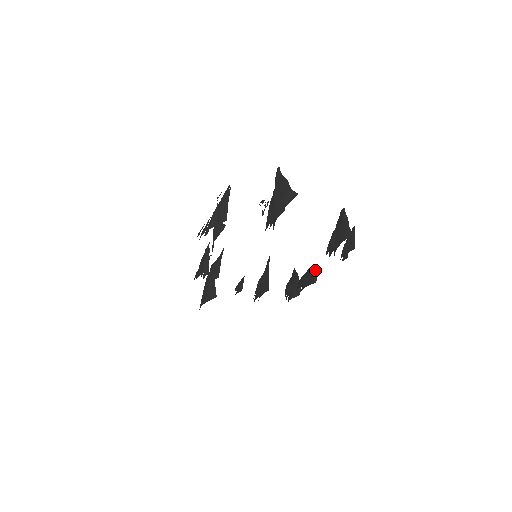
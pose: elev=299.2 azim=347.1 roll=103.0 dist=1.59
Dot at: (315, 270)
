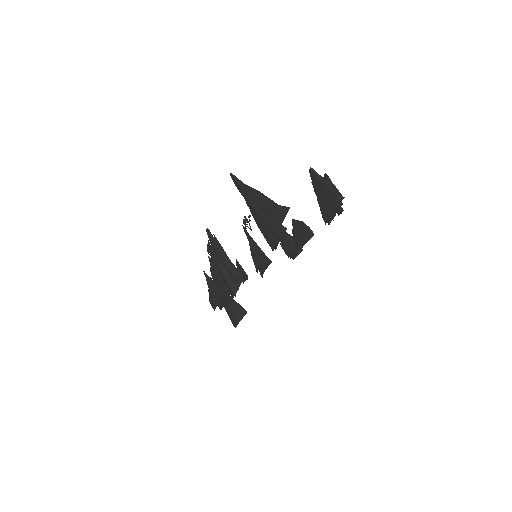
Dot at: (303, 223)
